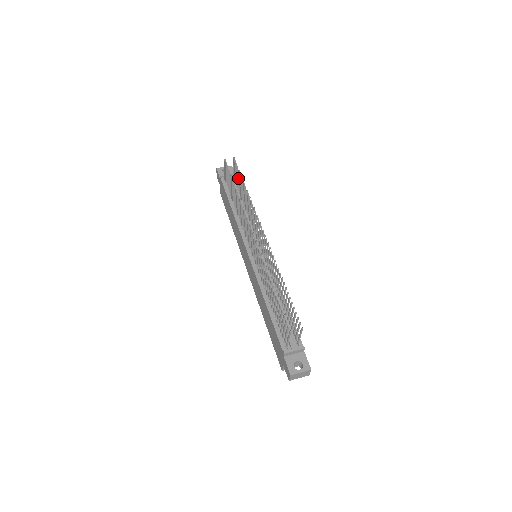
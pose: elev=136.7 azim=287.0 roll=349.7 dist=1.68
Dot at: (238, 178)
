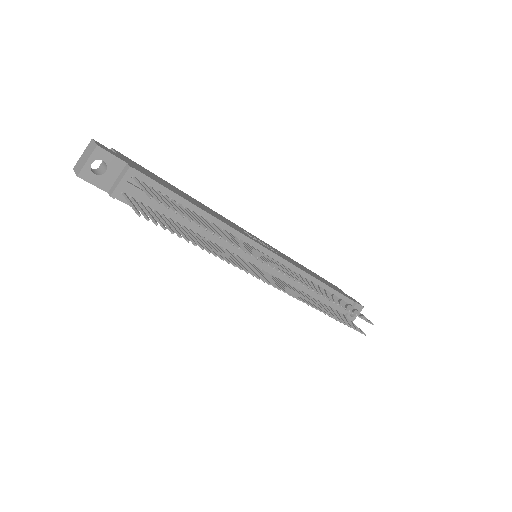
Dot at: occluded
